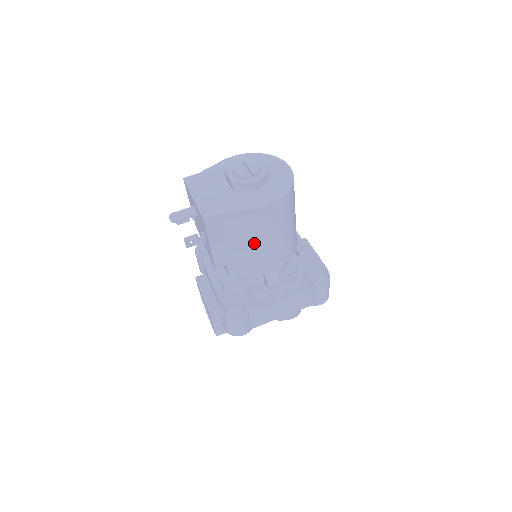
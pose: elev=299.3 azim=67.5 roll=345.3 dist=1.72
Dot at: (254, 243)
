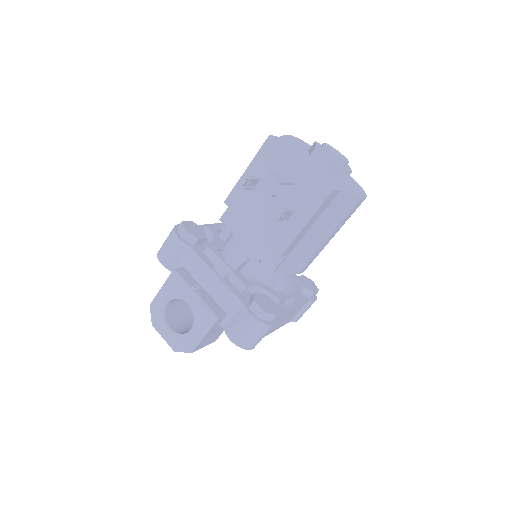
Dot at: (324, 236)
